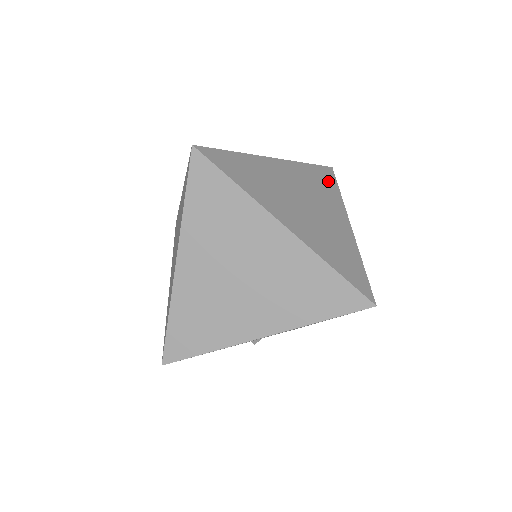
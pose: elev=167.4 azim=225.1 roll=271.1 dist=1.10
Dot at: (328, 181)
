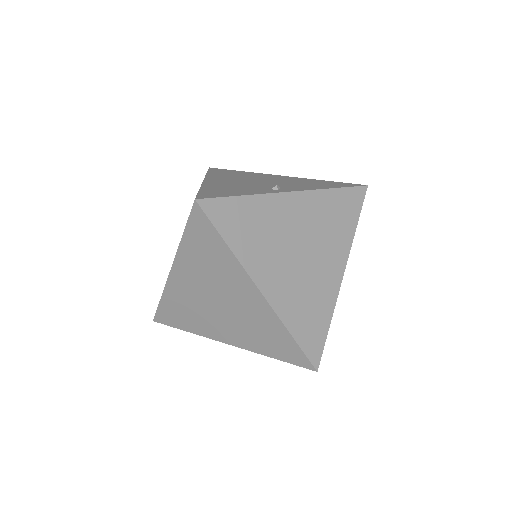
Dot at: (349, 211)
